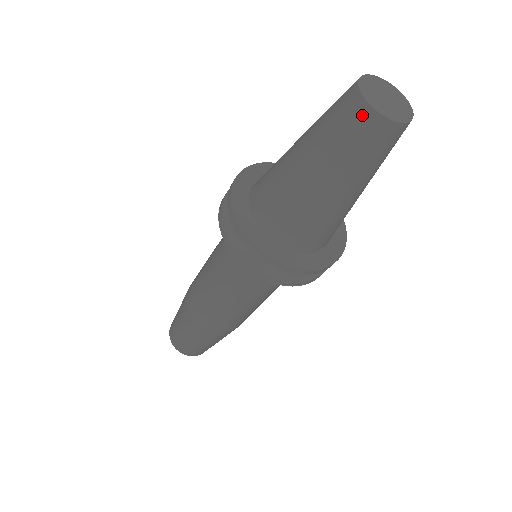
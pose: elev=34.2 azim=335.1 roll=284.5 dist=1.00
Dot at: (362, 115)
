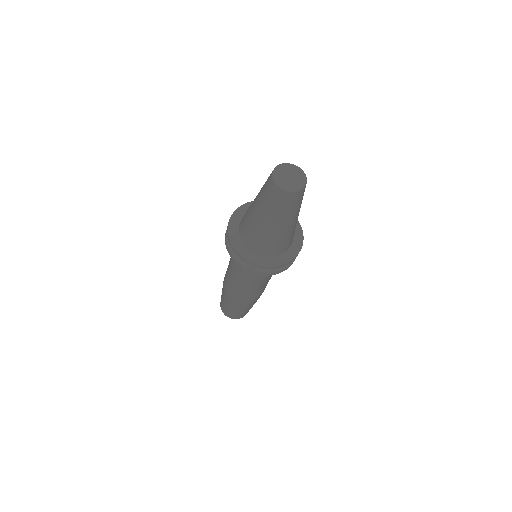
Dot at: (293, 197)
